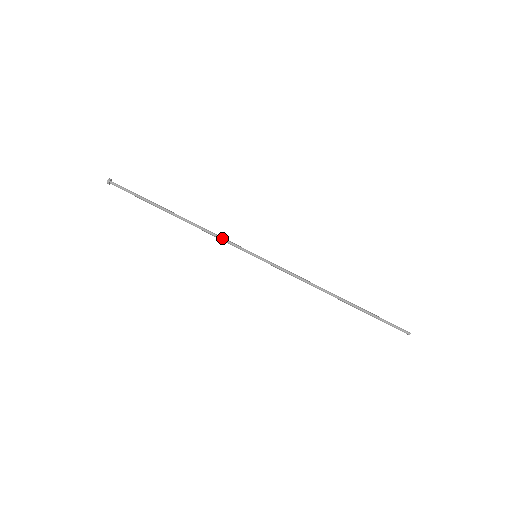
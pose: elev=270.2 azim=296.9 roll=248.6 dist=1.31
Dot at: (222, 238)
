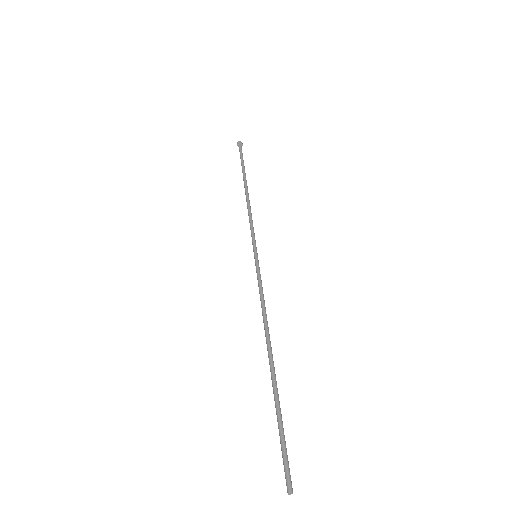
Dot at: occluded
